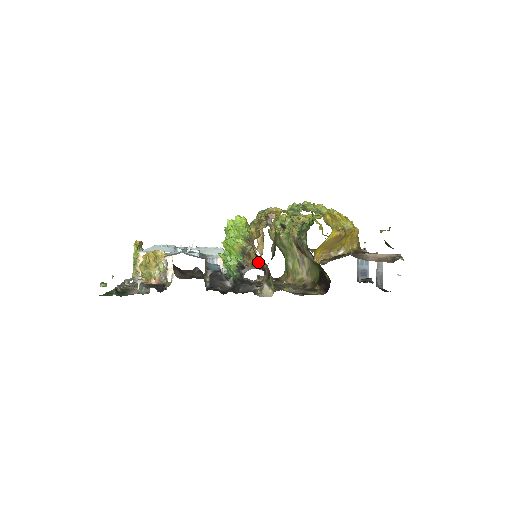
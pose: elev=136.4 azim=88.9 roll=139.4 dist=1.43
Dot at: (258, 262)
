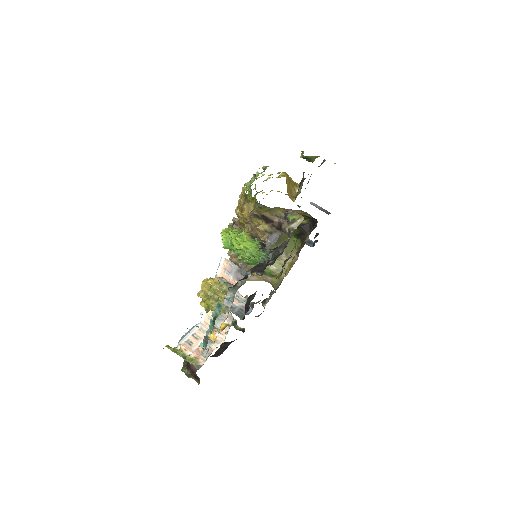
Dot at: (270, 226)
